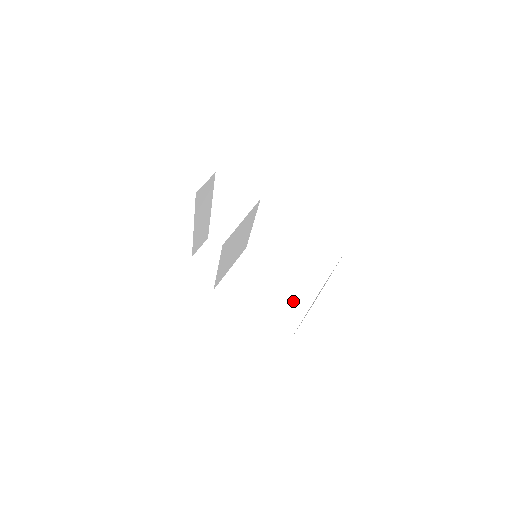
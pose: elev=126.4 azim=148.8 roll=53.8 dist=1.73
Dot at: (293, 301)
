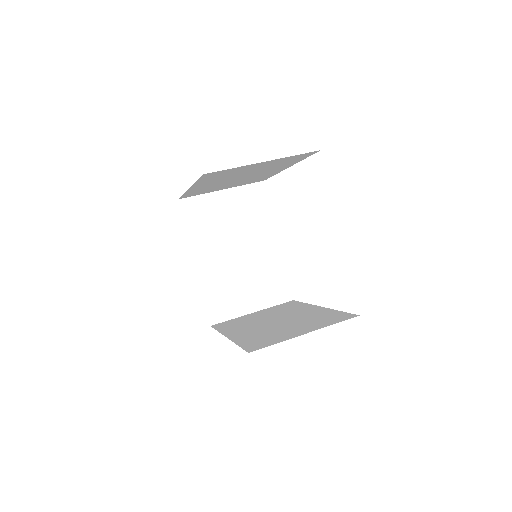
Dot at: (303, 324)
